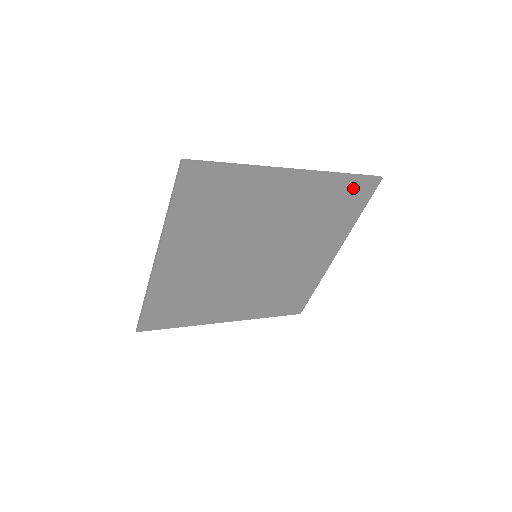
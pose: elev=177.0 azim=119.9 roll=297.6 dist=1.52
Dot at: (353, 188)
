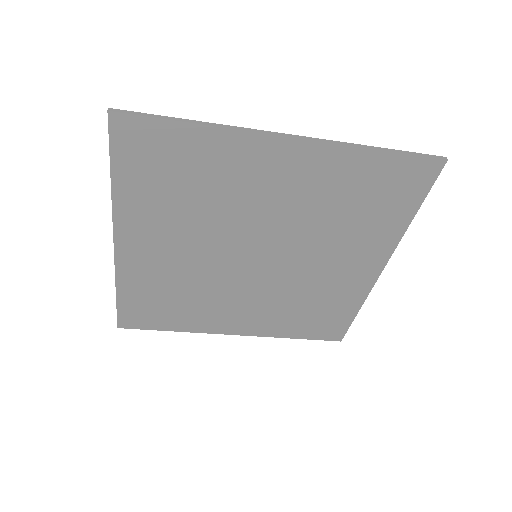
Dot at: (395, 172)
